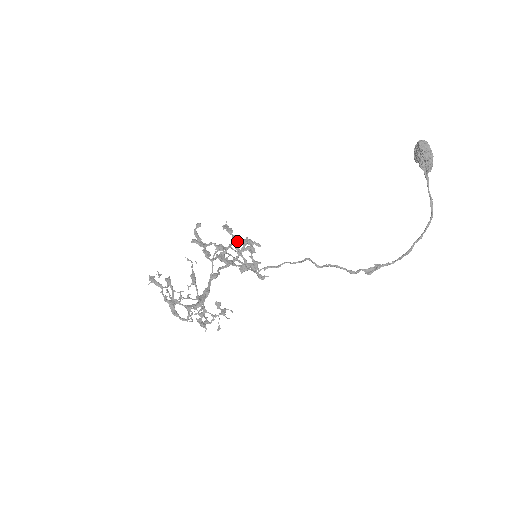
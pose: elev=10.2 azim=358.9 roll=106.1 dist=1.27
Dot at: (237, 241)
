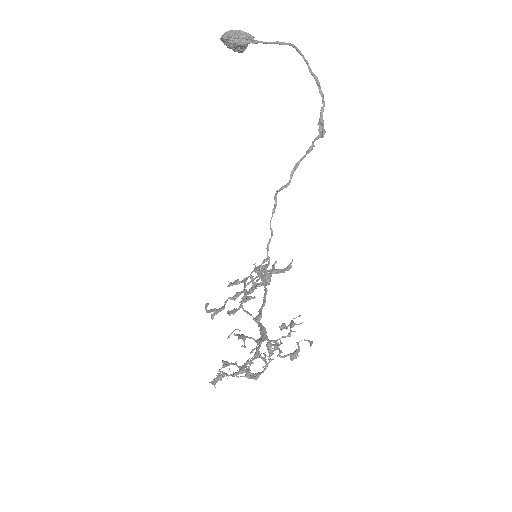
Dot at: occluded
